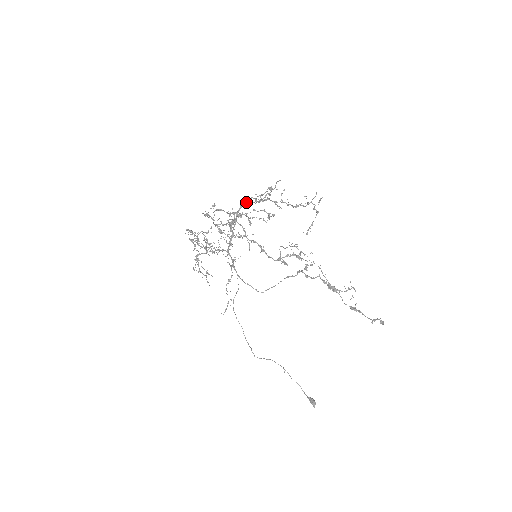
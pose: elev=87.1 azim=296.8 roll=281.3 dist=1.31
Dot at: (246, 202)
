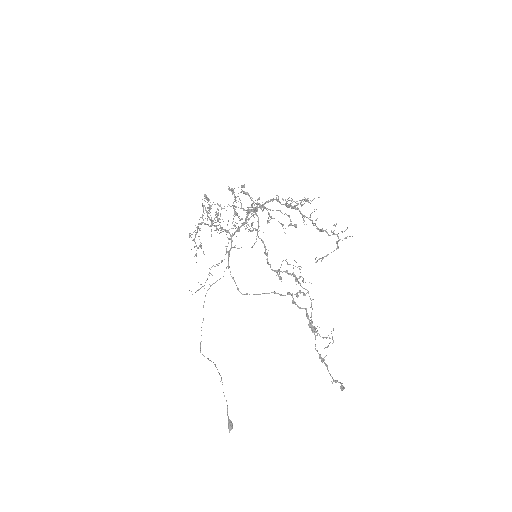
Dot at: occluded
